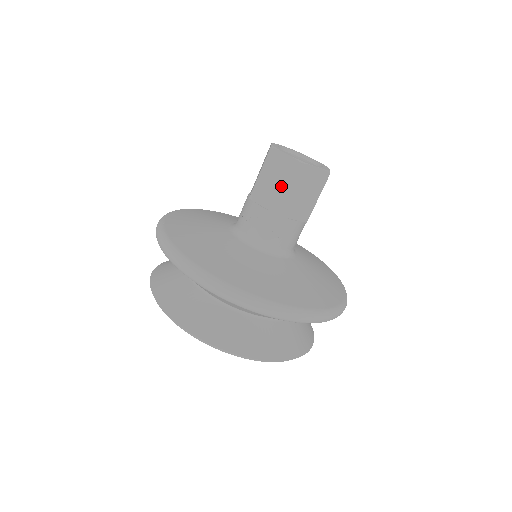
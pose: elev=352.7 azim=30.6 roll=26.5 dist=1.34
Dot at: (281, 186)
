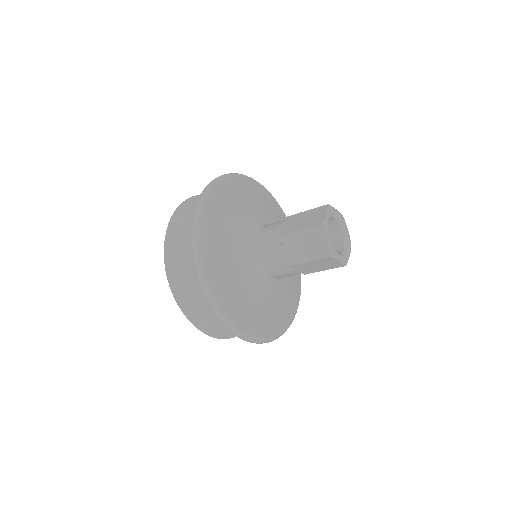
Dot at: (306, 254)
